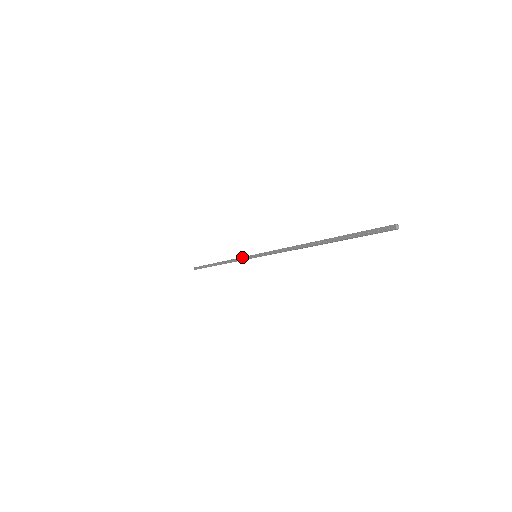
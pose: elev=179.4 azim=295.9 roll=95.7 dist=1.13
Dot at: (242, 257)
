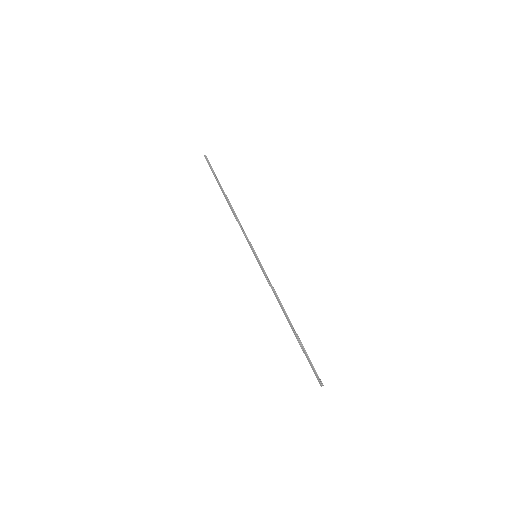
Dot at: (247, 238)
